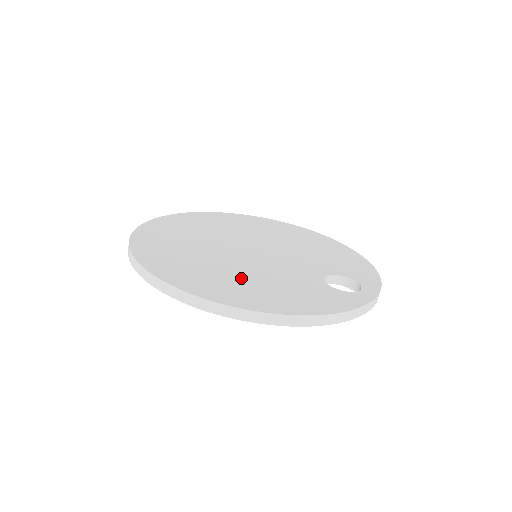
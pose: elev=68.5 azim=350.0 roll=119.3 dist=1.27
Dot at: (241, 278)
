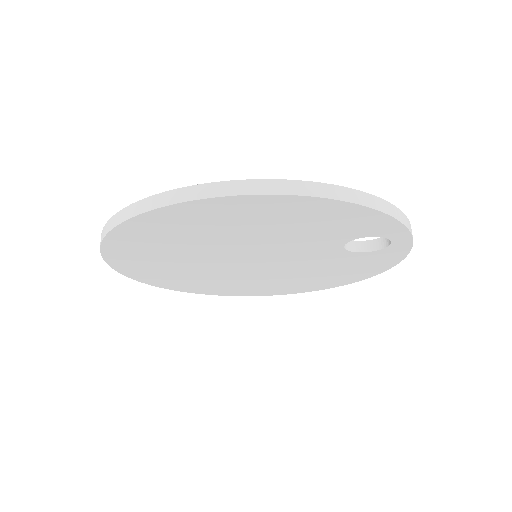
Dot at: occluded
